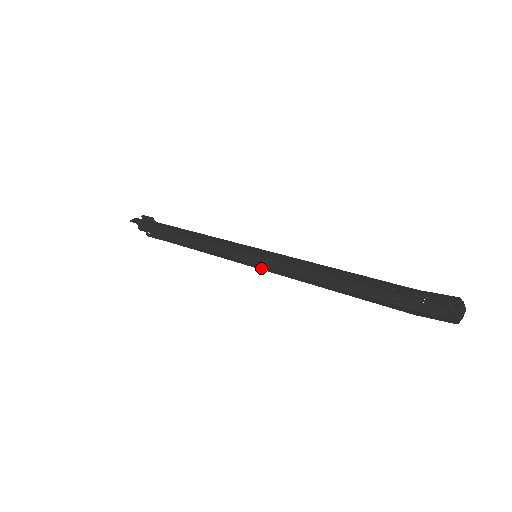
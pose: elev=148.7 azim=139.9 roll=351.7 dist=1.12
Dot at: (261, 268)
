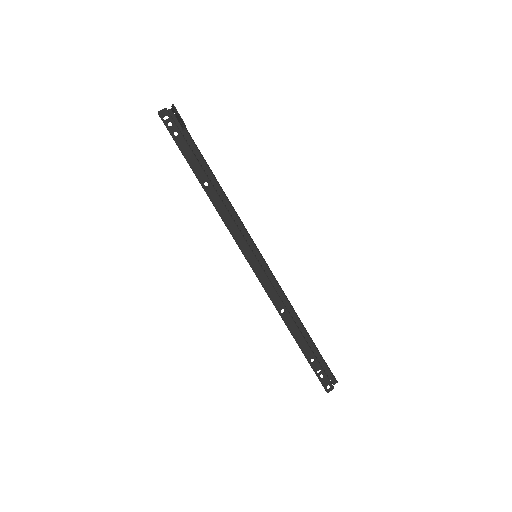
Dot at: occluded
